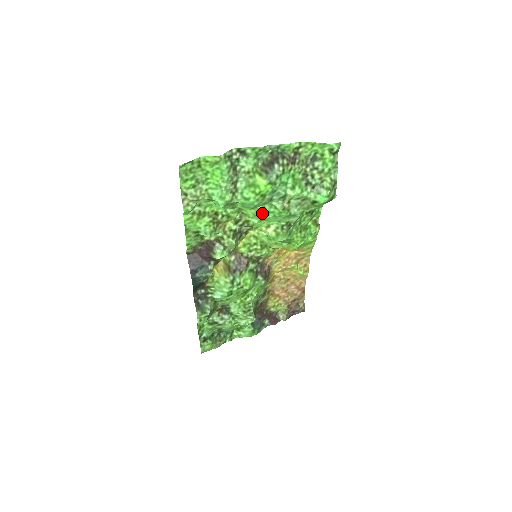
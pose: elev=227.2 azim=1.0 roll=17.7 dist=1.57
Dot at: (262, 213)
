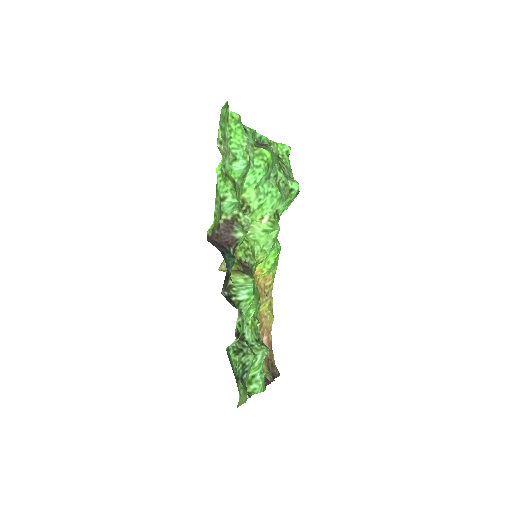
Dot at: (262, 194)
